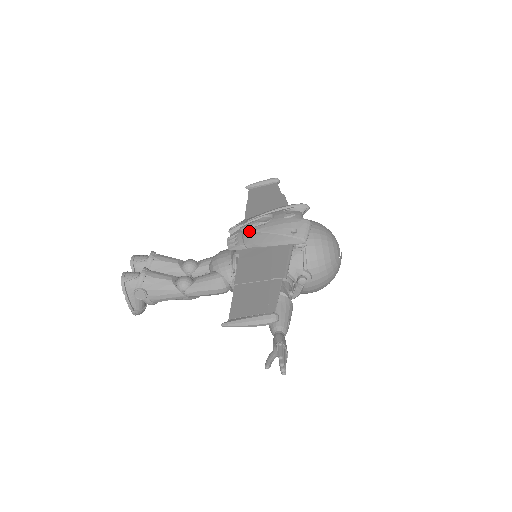
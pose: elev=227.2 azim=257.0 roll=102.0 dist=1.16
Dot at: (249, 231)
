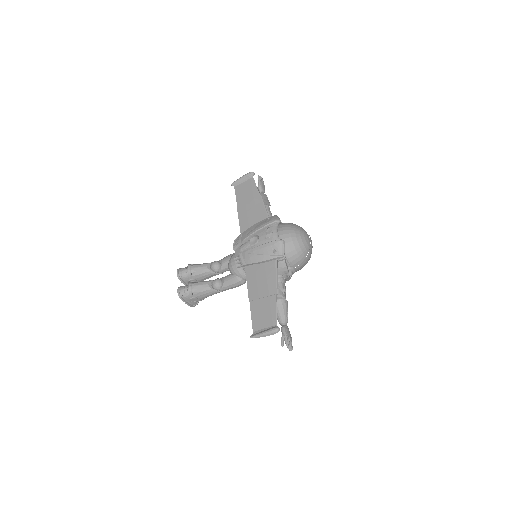
Dot at: (246, 253)
